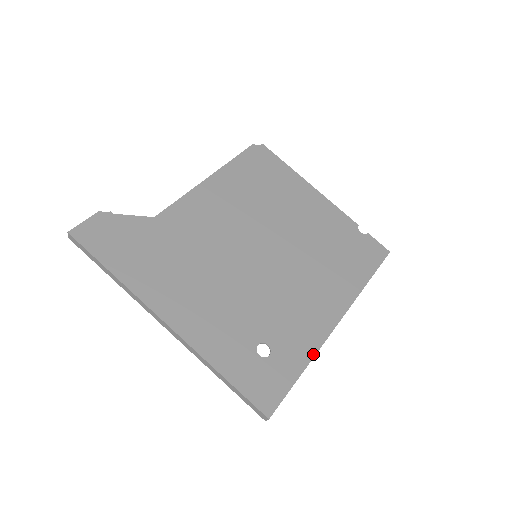
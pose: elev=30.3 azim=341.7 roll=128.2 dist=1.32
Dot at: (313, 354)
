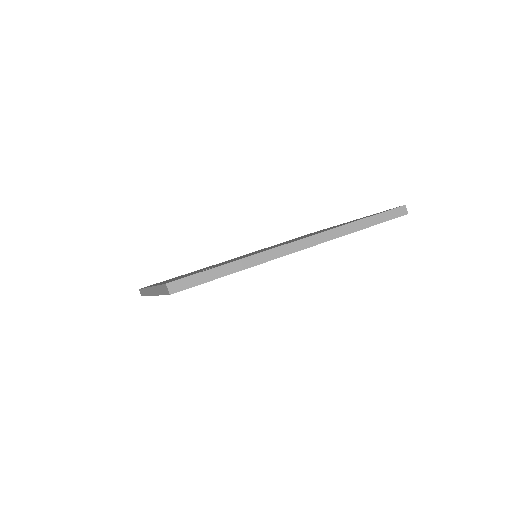
Dot at: (250, 256)
